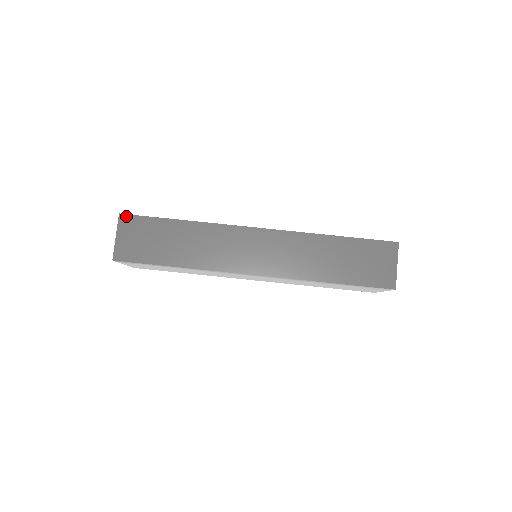
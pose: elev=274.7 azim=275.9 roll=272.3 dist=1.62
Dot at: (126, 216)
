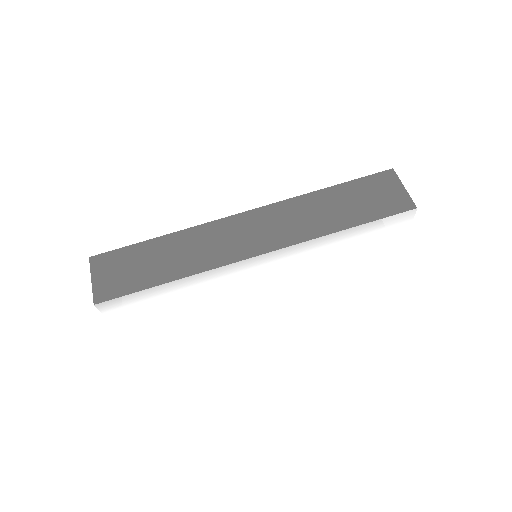
Dot at: (97, 257)
